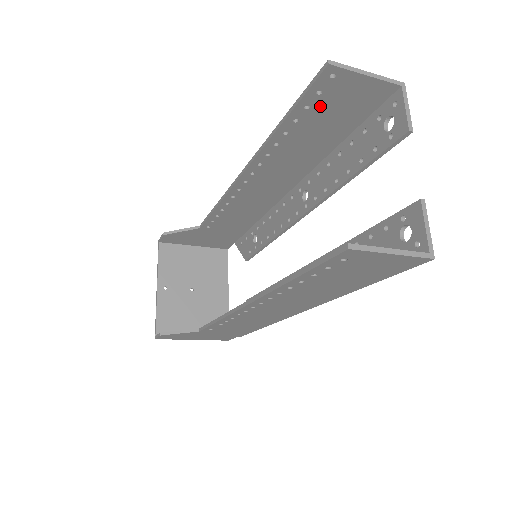
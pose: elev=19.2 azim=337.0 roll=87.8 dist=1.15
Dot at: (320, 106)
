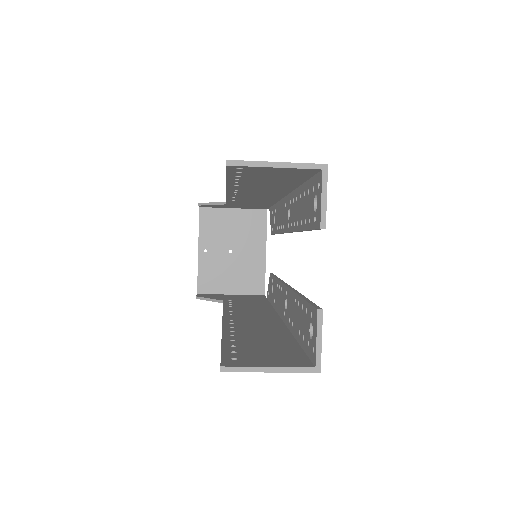
Dot at: (251, 176)
